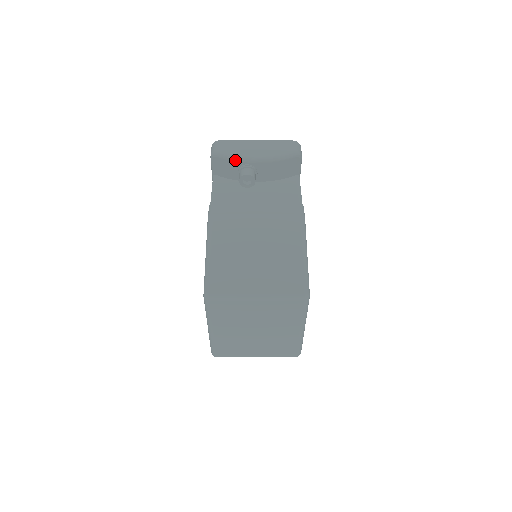
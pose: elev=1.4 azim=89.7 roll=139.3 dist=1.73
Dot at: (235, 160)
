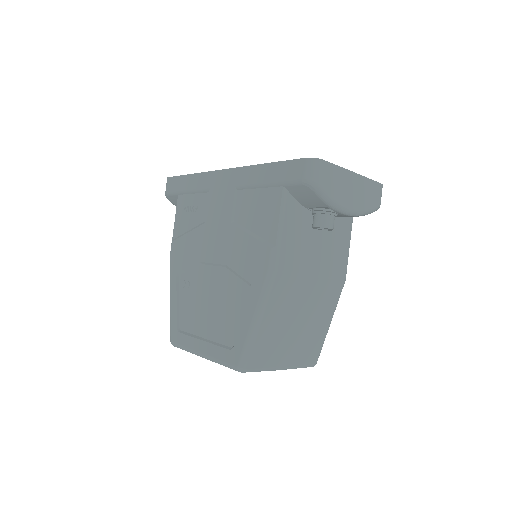
Dot at: (330, 206)
